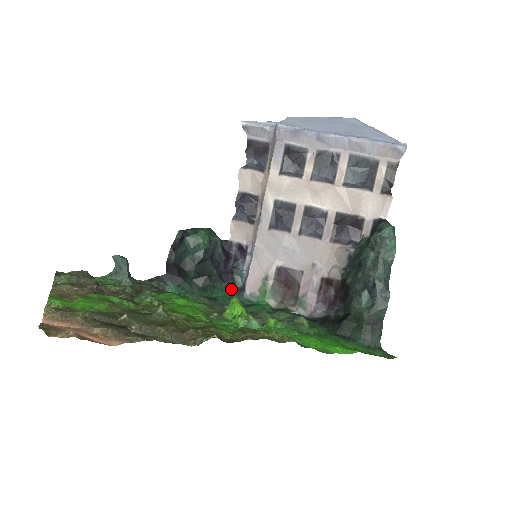
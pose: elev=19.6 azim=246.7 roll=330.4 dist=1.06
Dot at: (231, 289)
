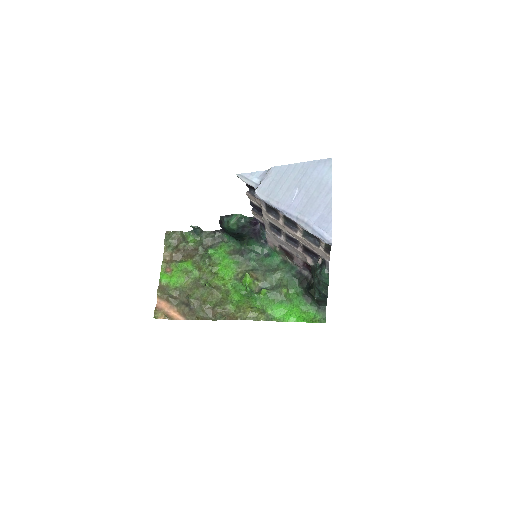
Dot at: (259, 241)
